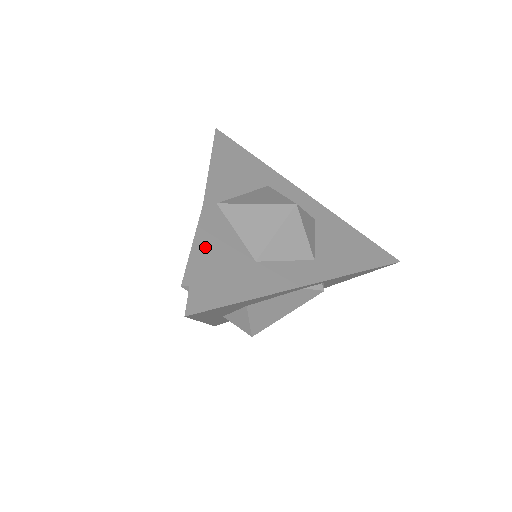
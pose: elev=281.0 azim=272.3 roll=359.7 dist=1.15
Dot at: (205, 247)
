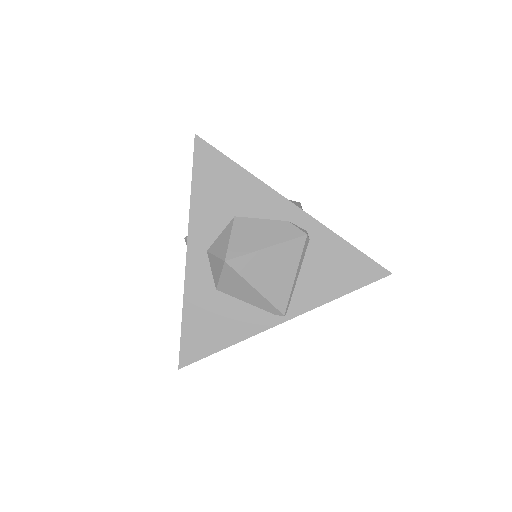
Dot at: occluded
